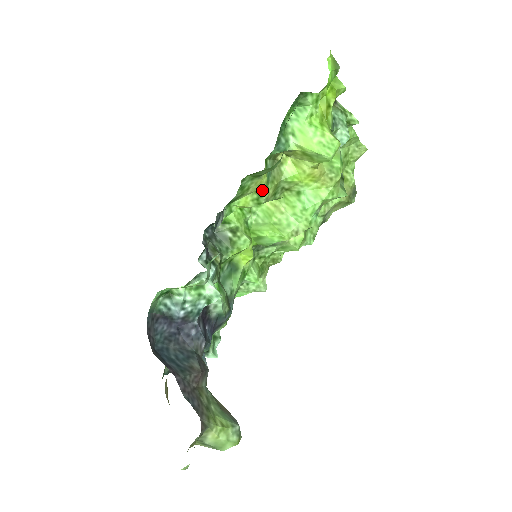
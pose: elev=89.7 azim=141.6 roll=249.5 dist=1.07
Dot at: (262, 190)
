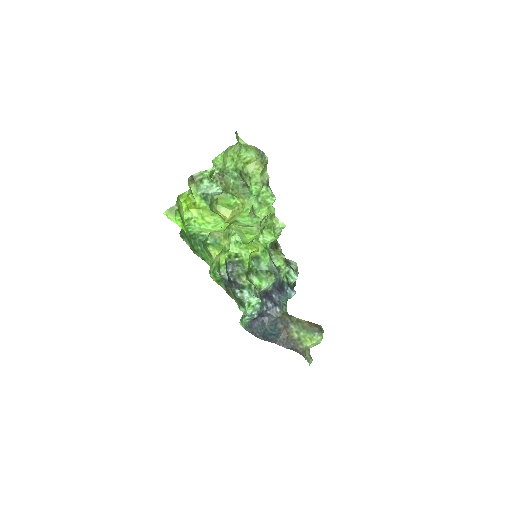
Dot at: (222, 250)
